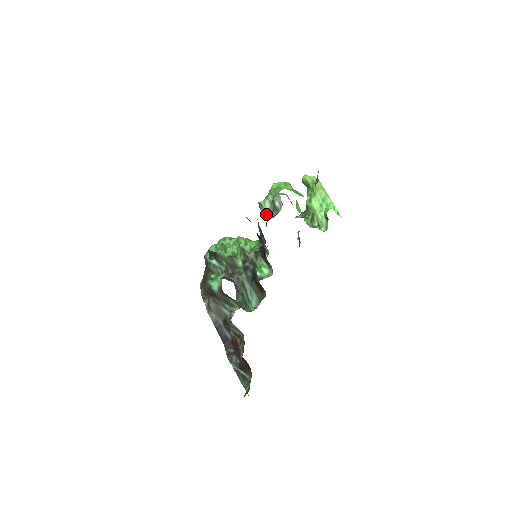
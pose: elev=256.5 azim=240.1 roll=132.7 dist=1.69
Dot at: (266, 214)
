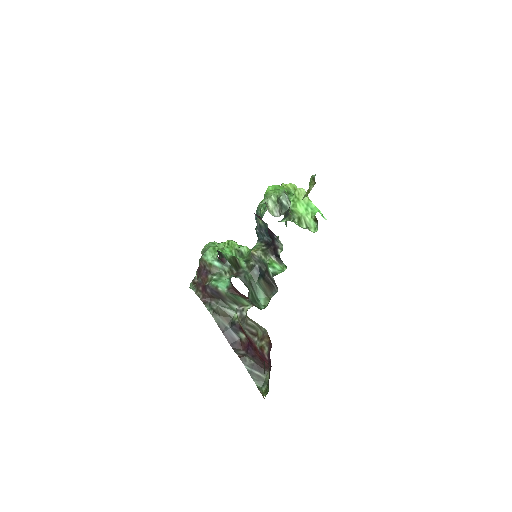
Dot at: (271, 213)
